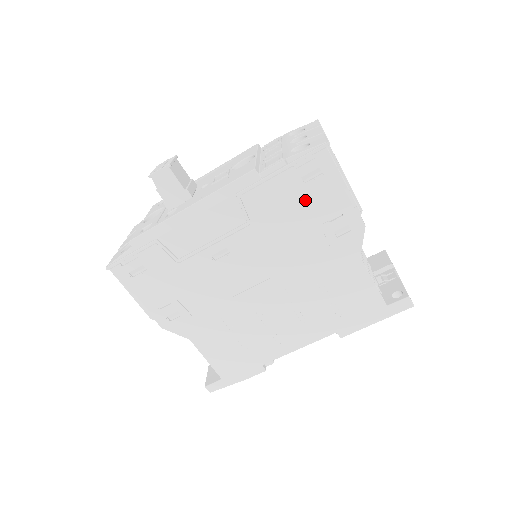
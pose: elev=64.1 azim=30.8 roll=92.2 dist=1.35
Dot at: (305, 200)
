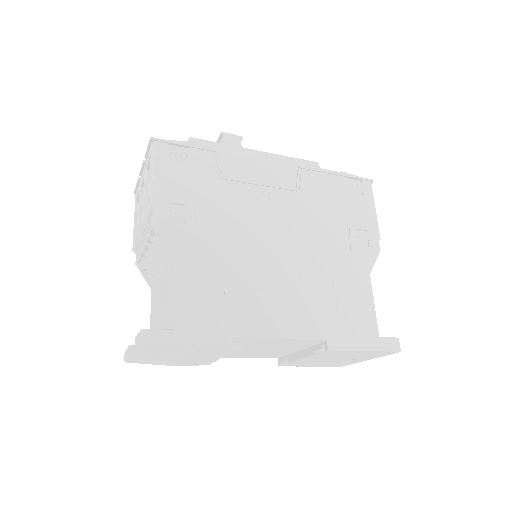
Dot at: (345, 203)
